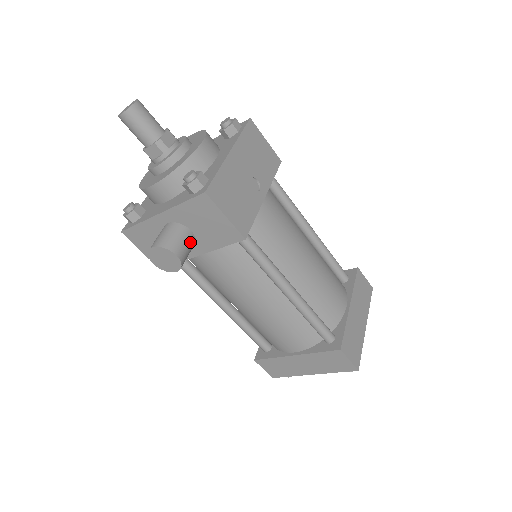
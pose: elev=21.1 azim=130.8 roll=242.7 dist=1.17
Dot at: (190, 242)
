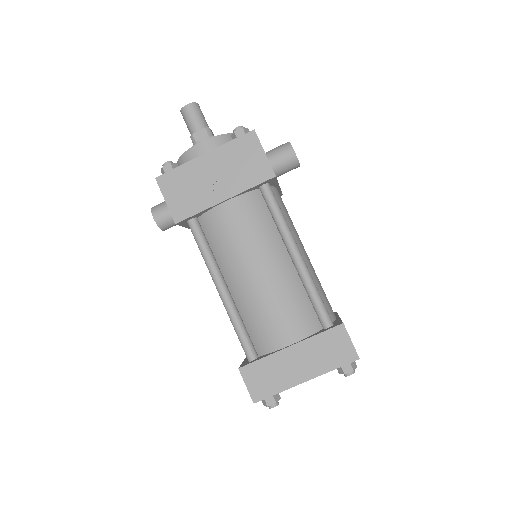
Dot at: occluded
